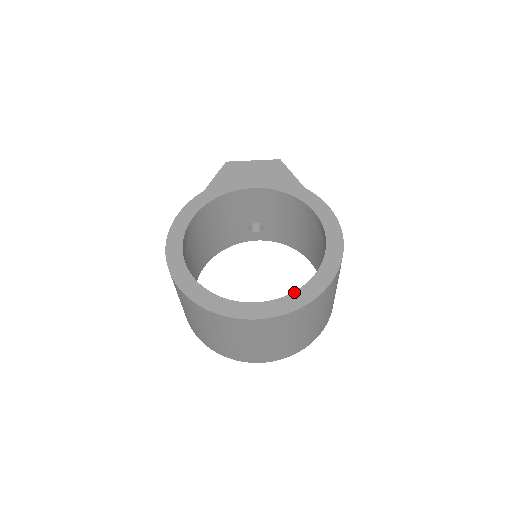
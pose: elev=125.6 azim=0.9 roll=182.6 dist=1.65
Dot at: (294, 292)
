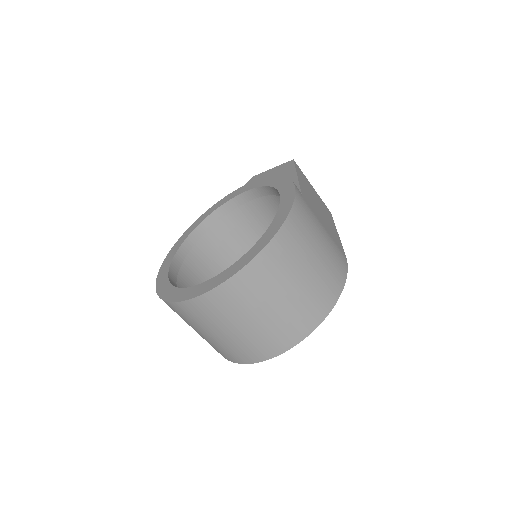
Dot at: (220, 273)
